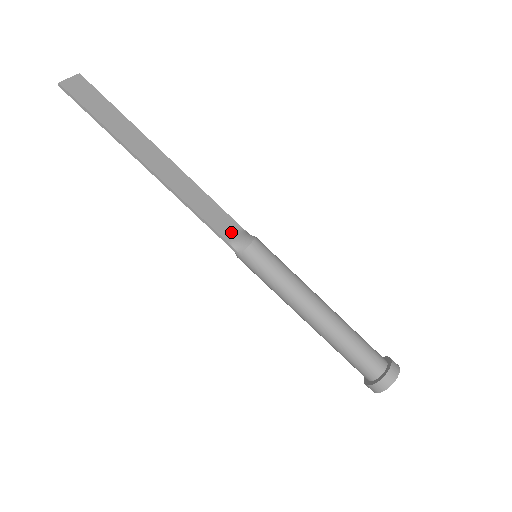
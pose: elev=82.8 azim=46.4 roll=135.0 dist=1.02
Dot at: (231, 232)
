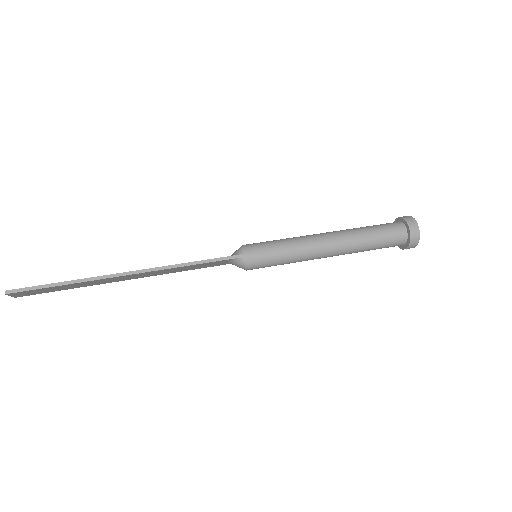
Dot at: occluded
